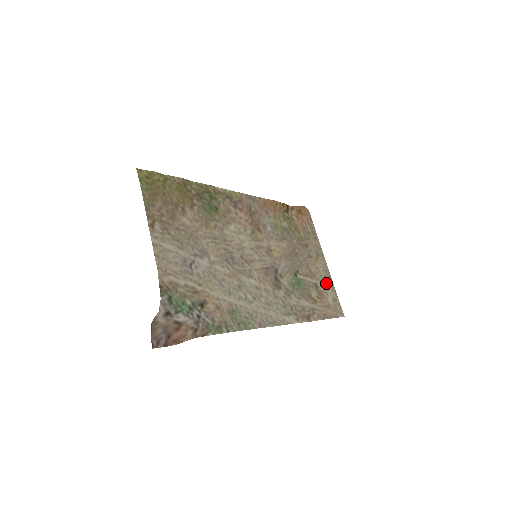
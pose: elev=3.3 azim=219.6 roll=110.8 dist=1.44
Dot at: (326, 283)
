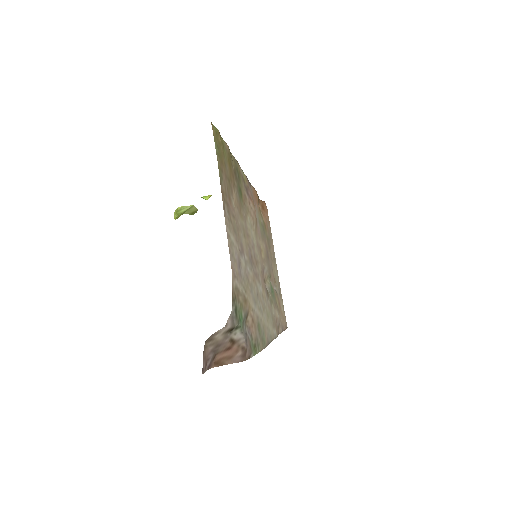
Dot at: (279, 291)
